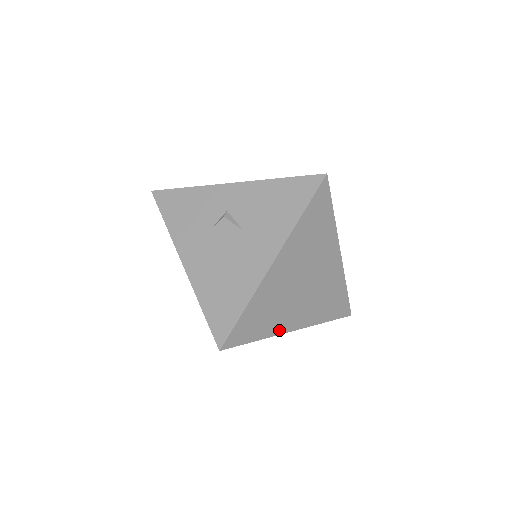
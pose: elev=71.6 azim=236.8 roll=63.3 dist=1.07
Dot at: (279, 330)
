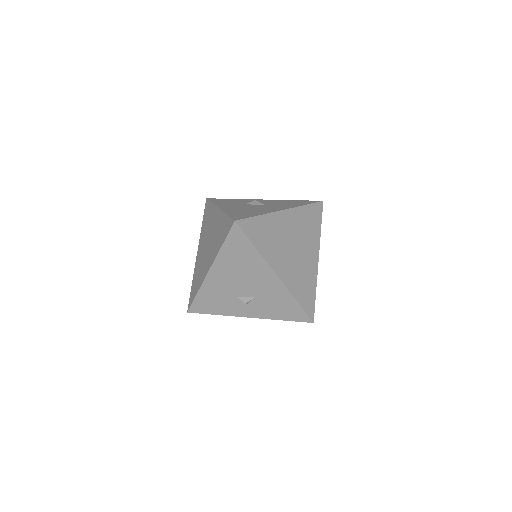
Dot at: (269, 260)
